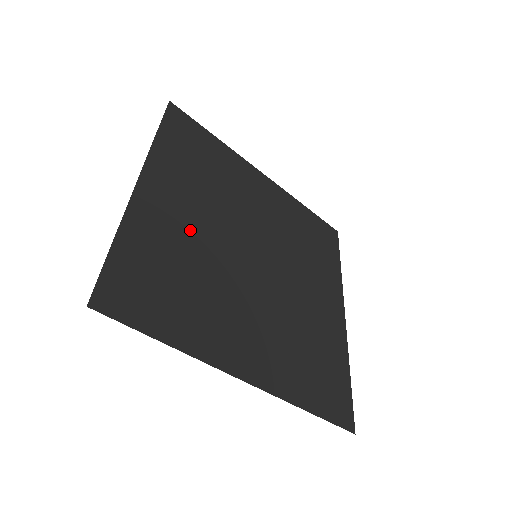
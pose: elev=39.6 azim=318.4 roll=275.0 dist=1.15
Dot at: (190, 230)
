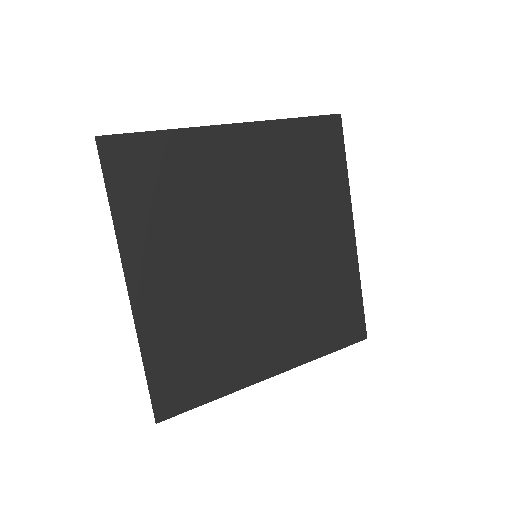
Dot at: (191, 293)
